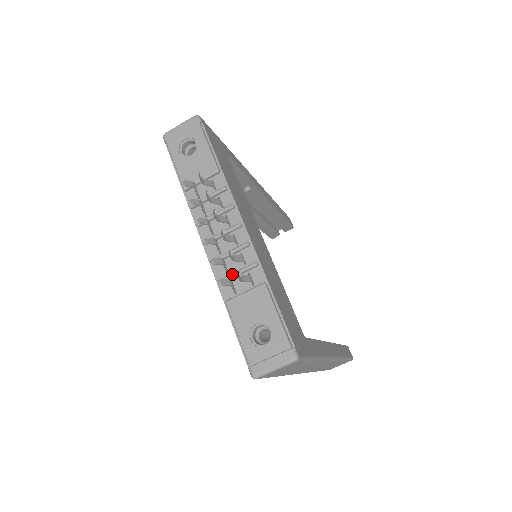
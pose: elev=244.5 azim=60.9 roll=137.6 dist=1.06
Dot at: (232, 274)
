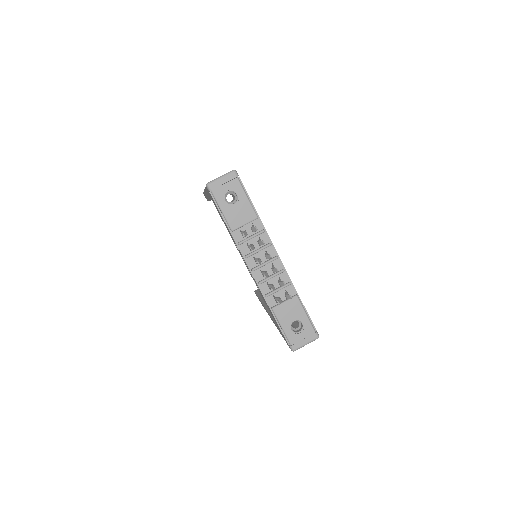
Dot at: (275, 291)
